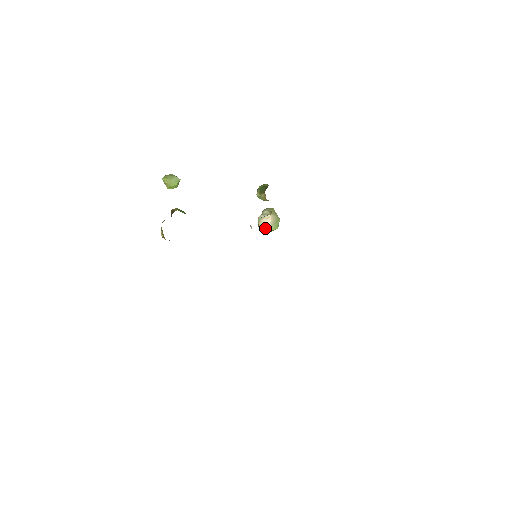
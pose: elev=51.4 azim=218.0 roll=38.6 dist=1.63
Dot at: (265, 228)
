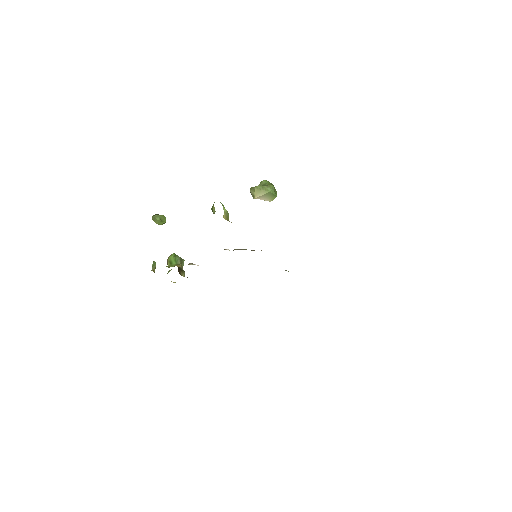
Dot at: occluded
